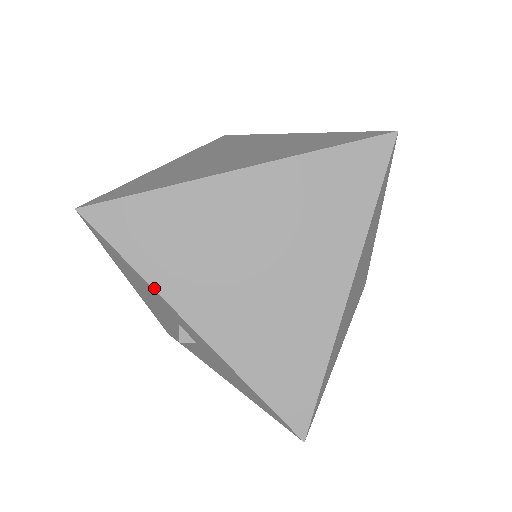
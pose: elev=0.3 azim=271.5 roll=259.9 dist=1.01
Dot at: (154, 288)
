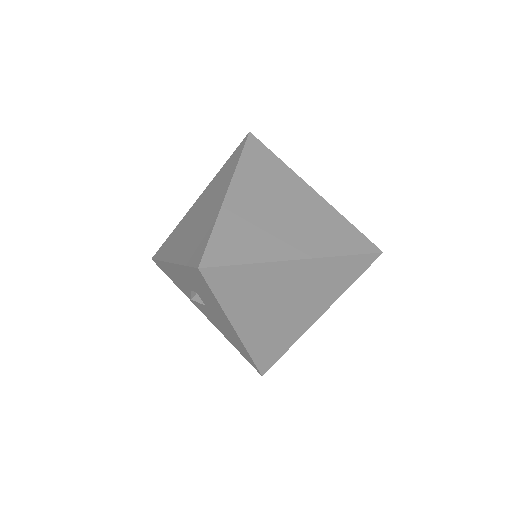
Dot at: (163, 261)
